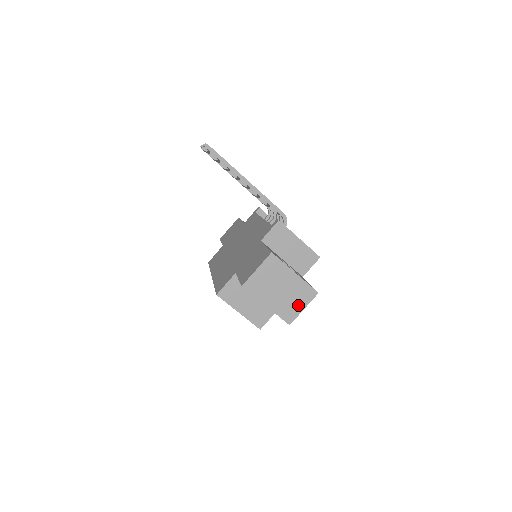
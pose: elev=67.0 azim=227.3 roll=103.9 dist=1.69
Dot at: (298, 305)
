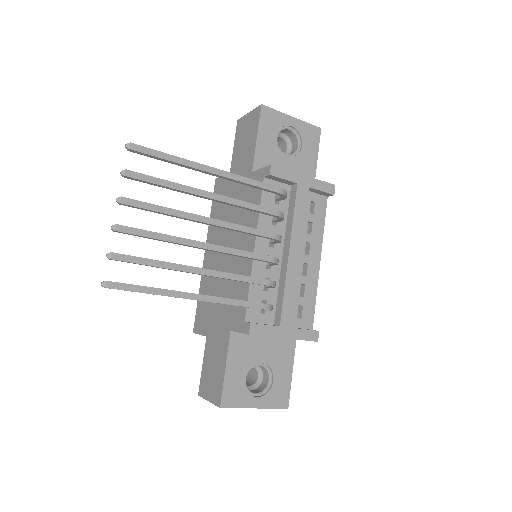
Dot at: occluded
